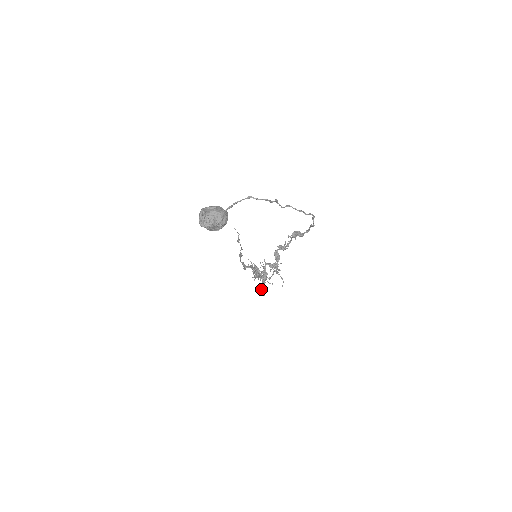
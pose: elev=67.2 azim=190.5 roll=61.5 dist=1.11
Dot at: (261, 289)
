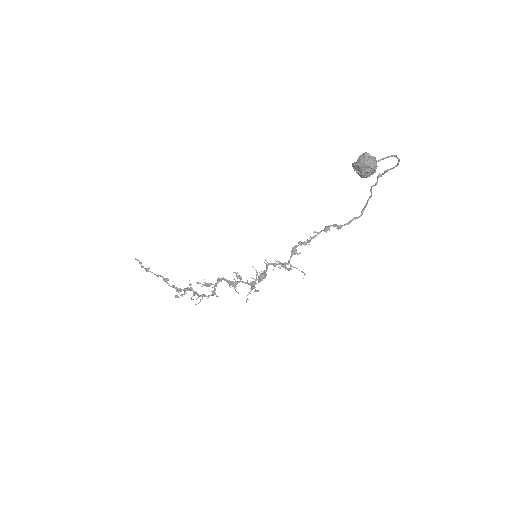
Dot at: (258, 290)
